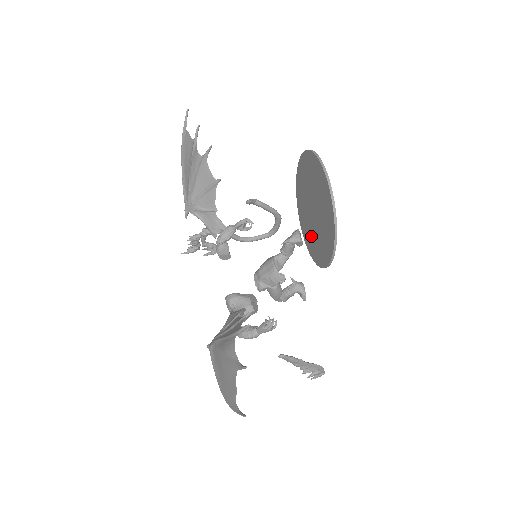
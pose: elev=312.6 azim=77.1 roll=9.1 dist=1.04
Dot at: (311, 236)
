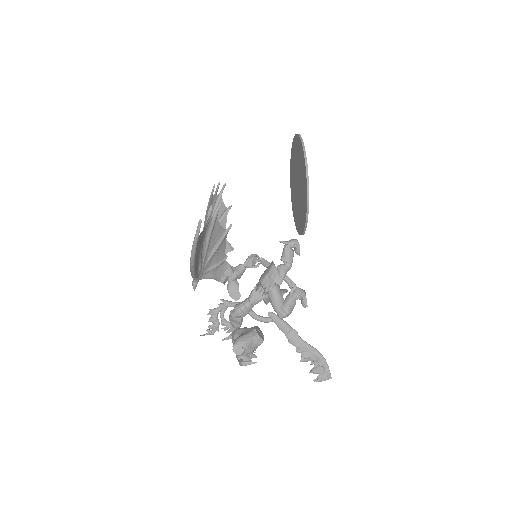
Dot at: (299, 213)
